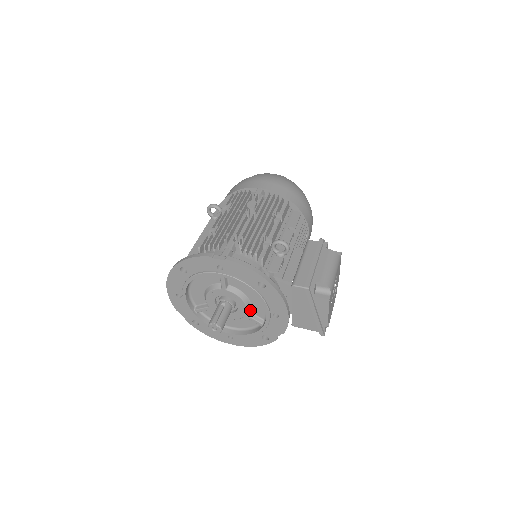
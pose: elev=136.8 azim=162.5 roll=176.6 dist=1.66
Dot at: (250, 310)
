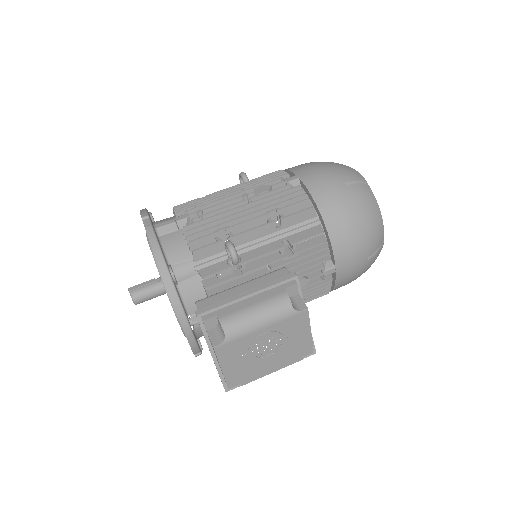
Dot at: occluded
